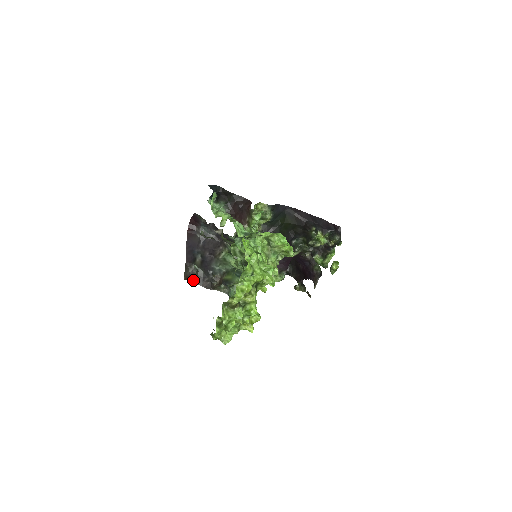
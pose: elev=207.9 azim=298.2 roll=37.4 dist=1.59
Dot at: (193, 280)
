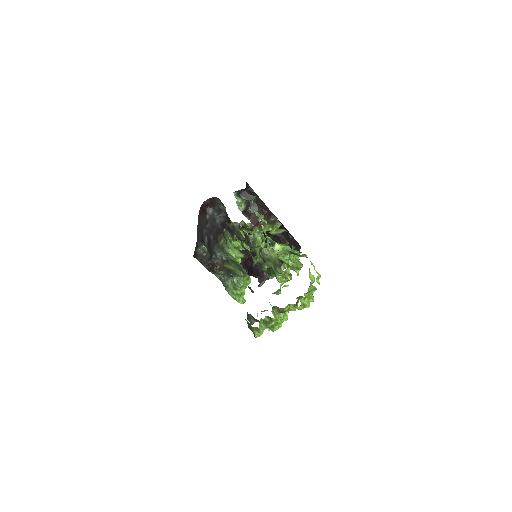
Dot at: (200, 259)
